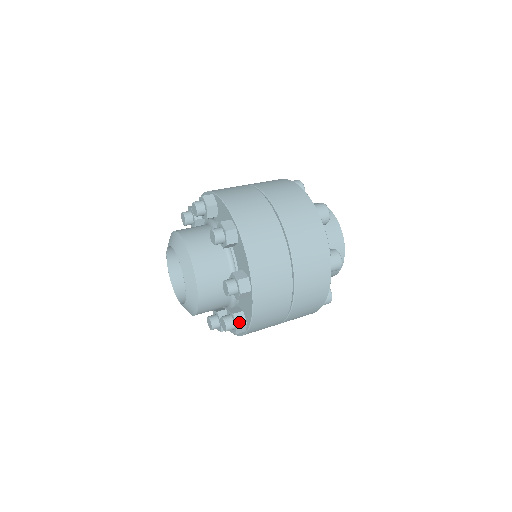
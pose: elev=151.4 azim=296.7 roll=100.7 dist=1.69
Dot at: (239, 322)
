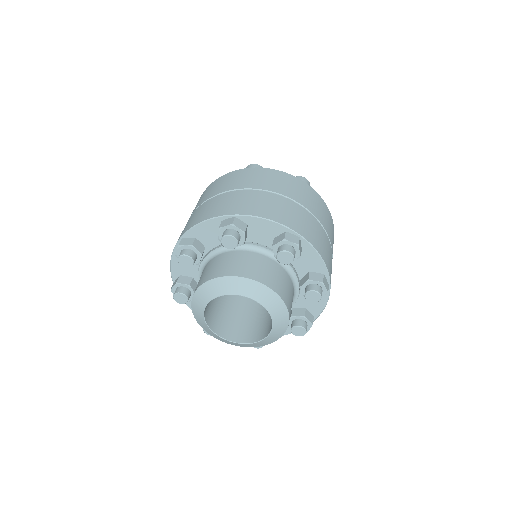
Dot at: (319, 279)
